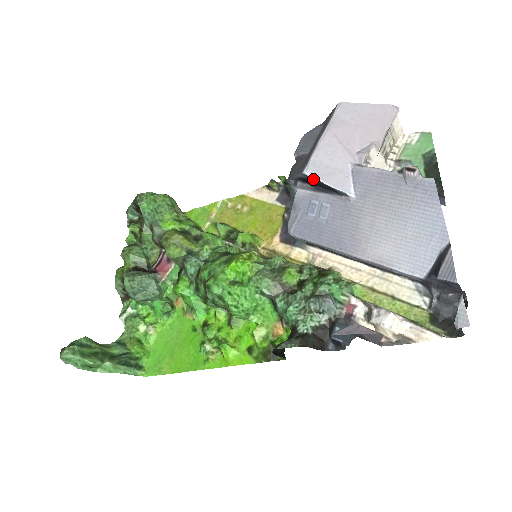
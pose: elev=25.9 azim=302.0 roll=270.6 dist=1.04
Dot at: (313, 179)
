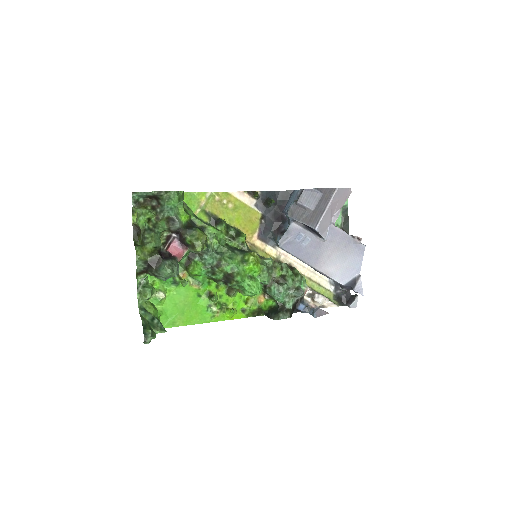
Dot at: (315, 230)
